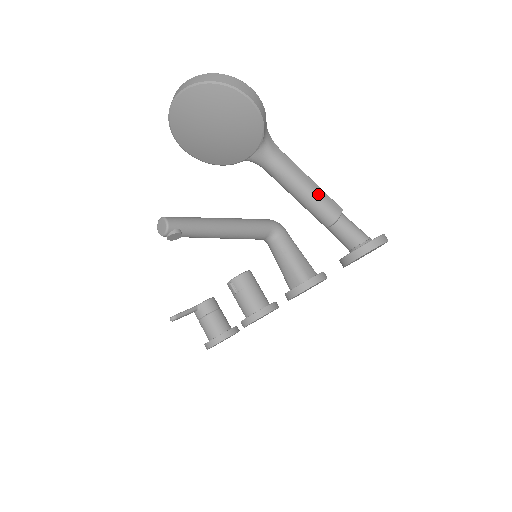
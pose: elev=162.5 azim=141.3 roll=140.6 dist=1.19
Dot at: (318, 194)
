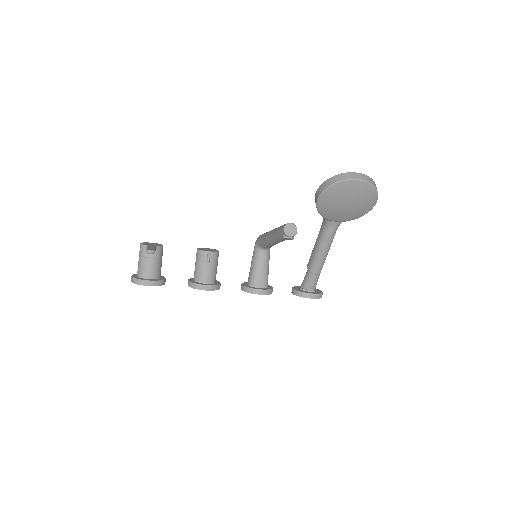
Dot at: occluded
